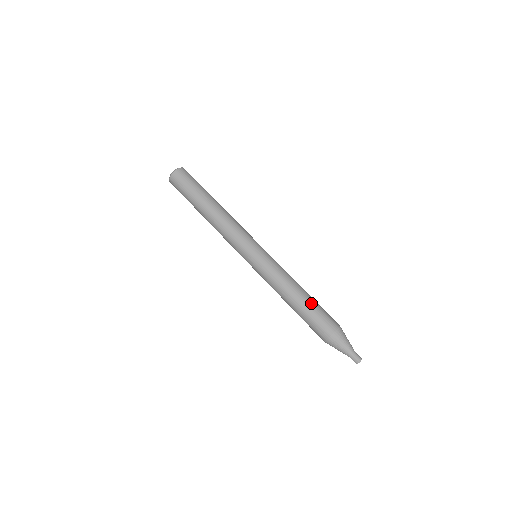
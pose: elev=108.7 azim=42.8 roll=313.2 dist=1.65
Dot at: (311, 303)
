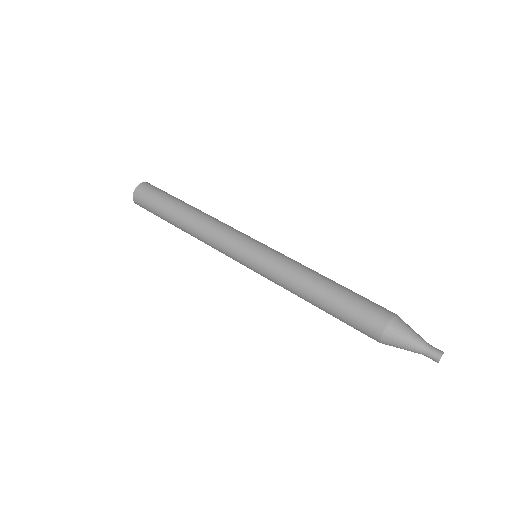
Dot at: (344, 292)
